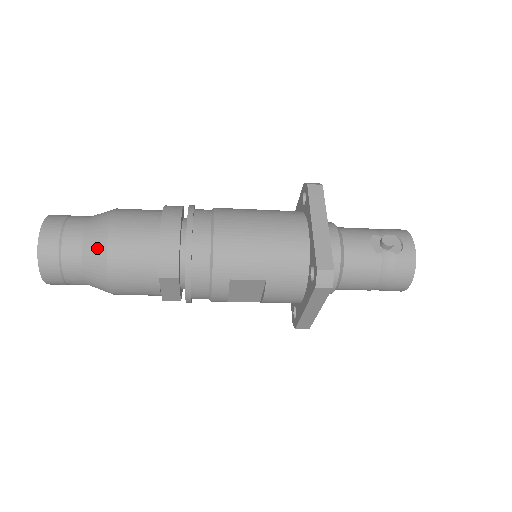
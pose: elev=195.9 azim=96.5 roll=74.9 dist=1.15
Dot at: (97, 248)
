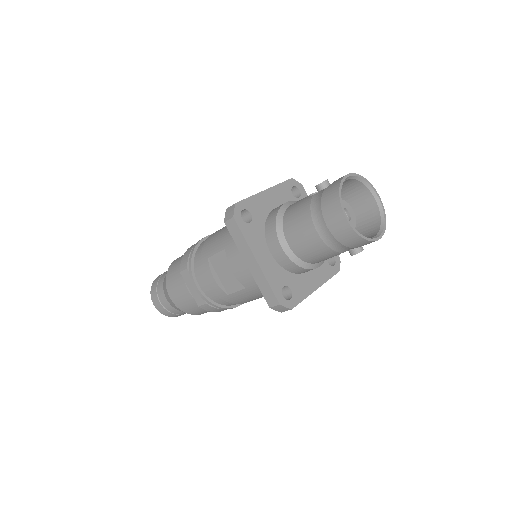
Dot at: occluded
